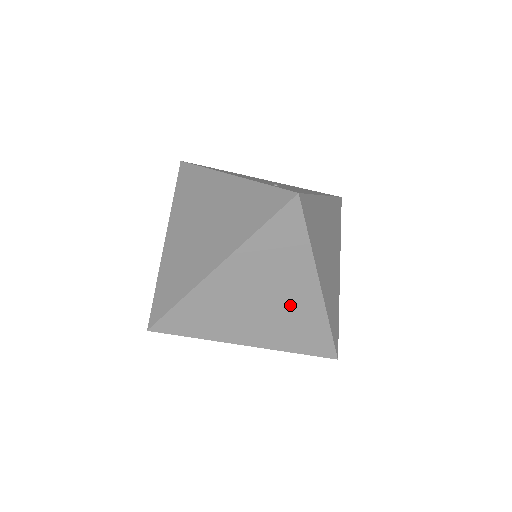
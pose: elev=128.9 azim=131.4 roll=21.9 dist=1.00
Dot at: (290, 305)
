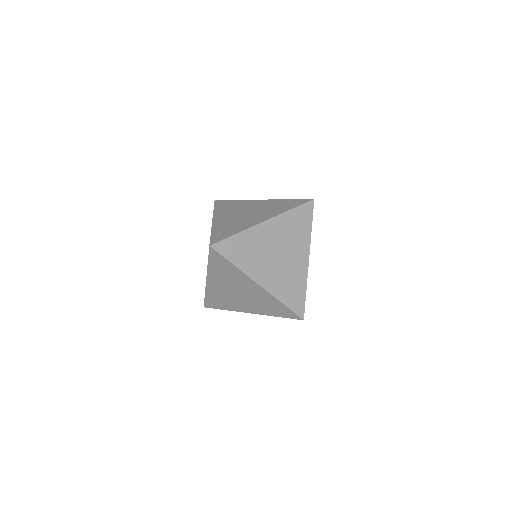
Dot at: (291, 264)
